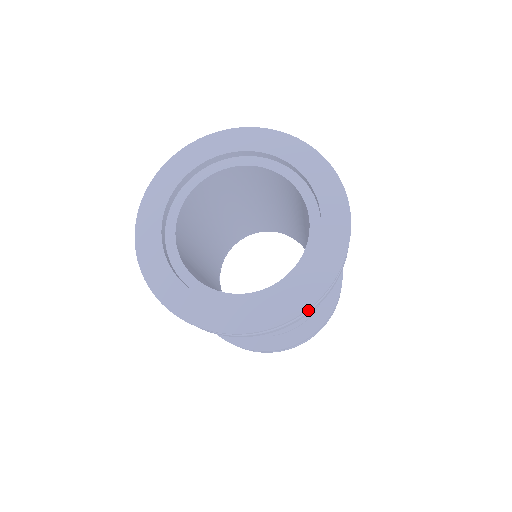
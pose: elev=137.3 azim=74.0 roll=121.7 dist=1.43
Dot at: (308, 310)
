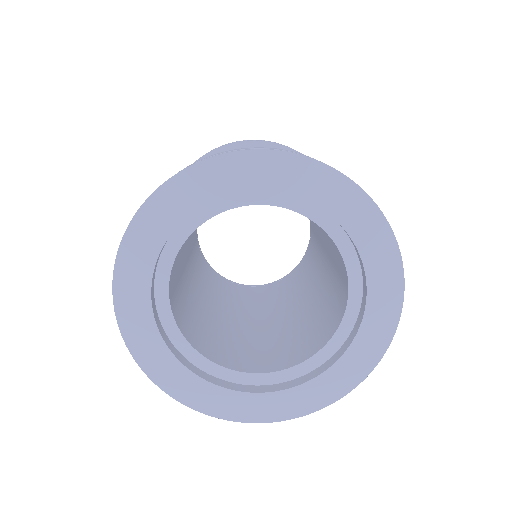
Dot at: occluded
